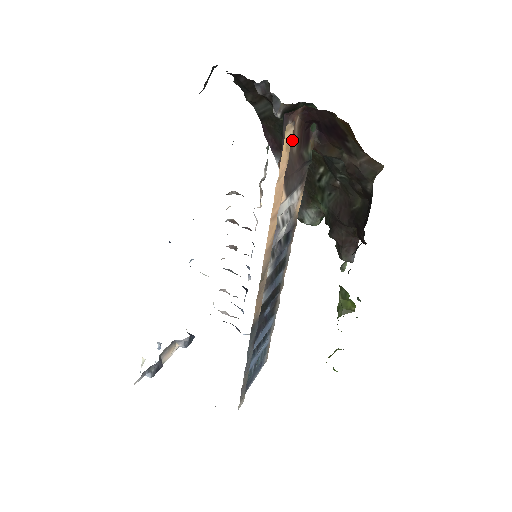
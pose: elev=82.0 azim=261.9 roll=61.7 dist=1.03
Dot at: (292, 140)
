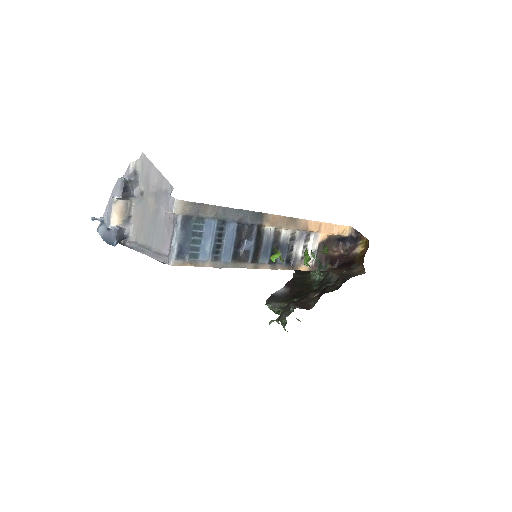
Dot at: (332, 251)
